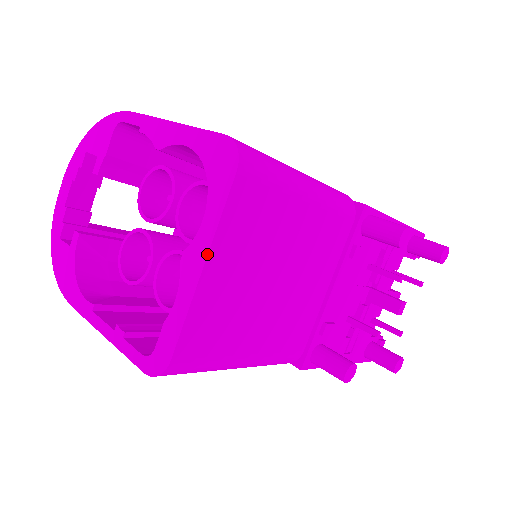
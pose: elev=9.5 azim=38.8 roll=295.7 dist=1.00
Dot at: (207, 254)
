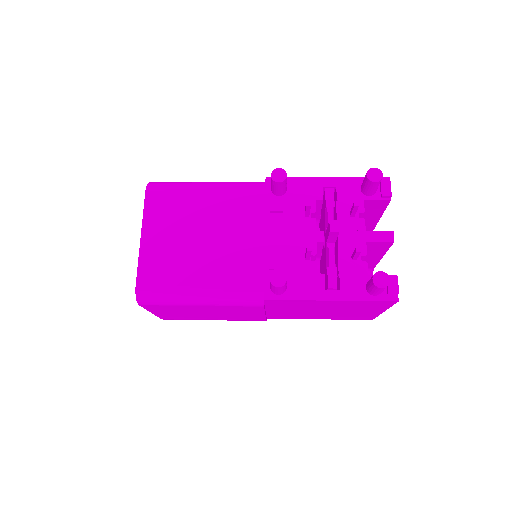
Dot at: (141, 230)
